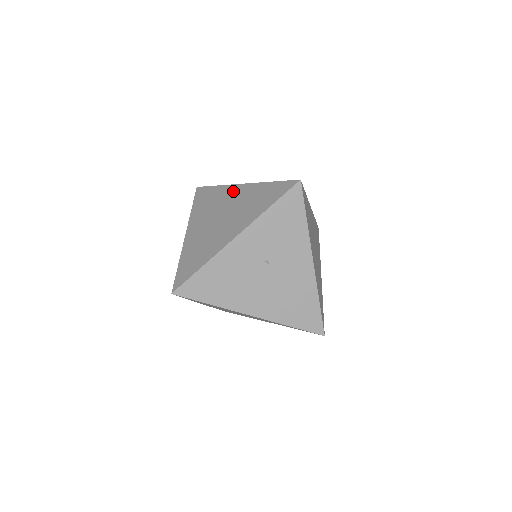
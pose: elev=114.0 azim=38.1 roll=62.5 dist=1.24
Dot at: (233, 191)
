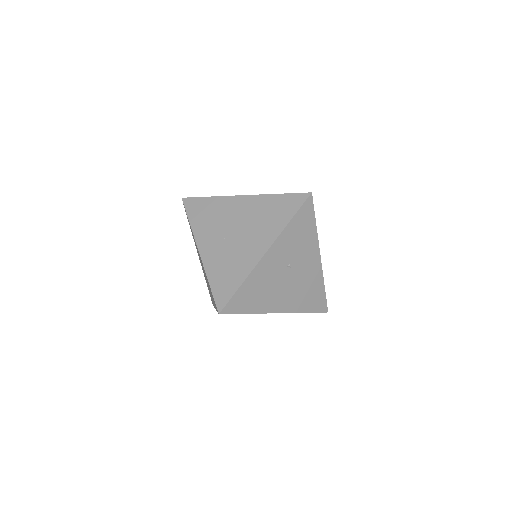
Dot at: (235, 203)
